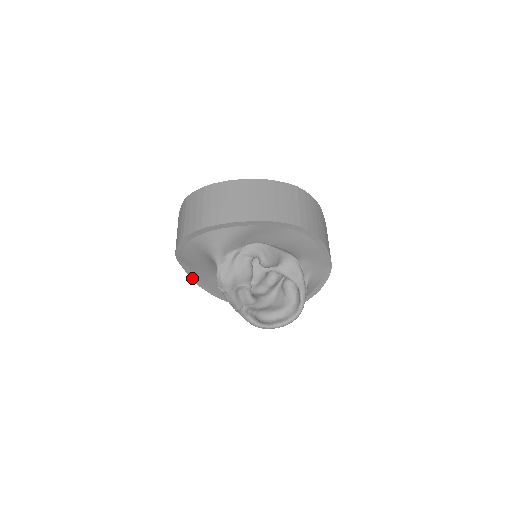
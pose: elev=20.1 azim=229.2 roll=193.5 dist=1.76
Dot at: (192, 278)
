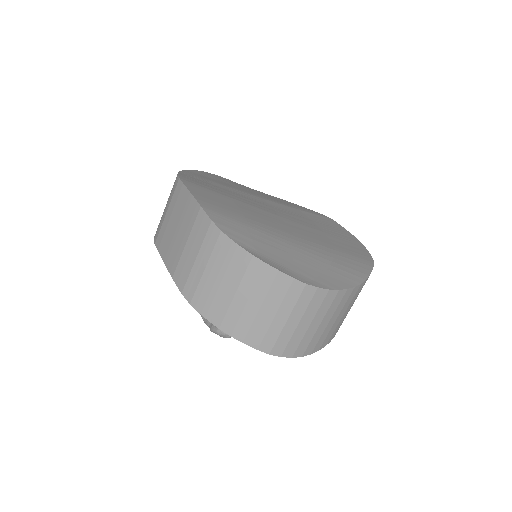
Dot at: (159, 249)
